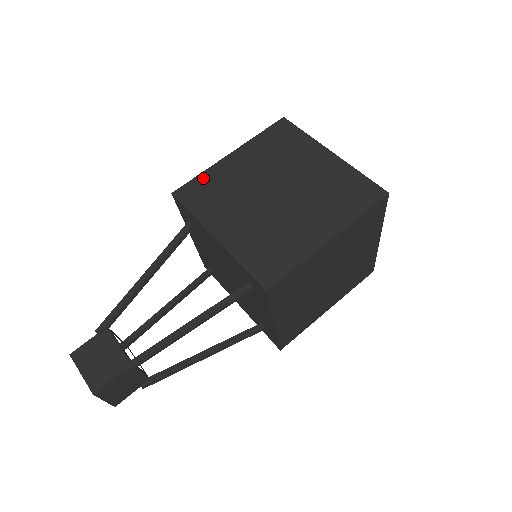
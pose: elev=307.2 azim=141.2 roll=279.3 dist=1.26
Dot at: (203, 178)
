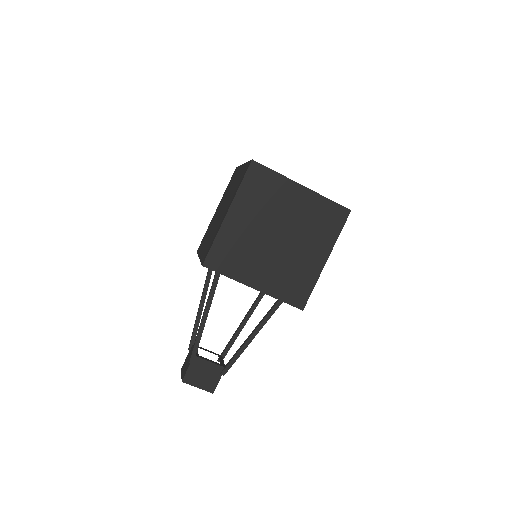
Dot at: occluded
